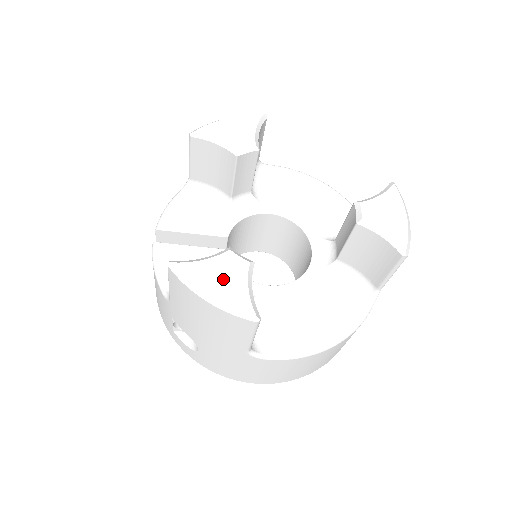
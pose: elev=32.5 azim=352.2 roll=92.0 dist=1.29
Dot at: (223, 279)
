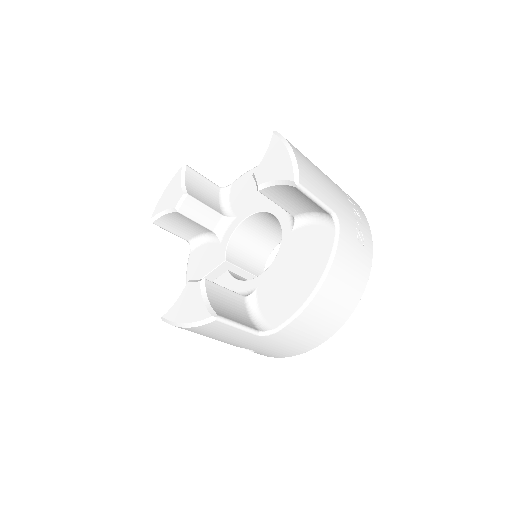
Dot at: (188, 306)
